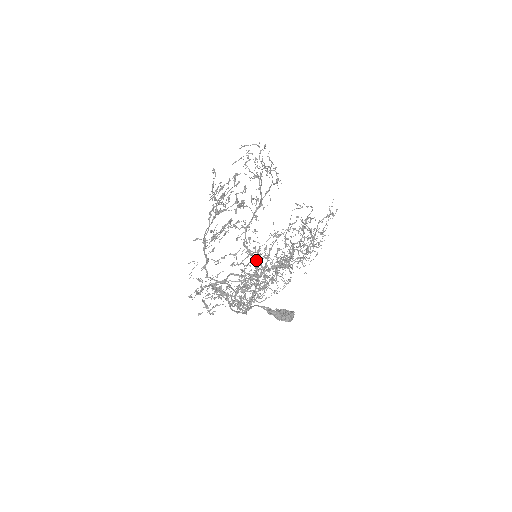
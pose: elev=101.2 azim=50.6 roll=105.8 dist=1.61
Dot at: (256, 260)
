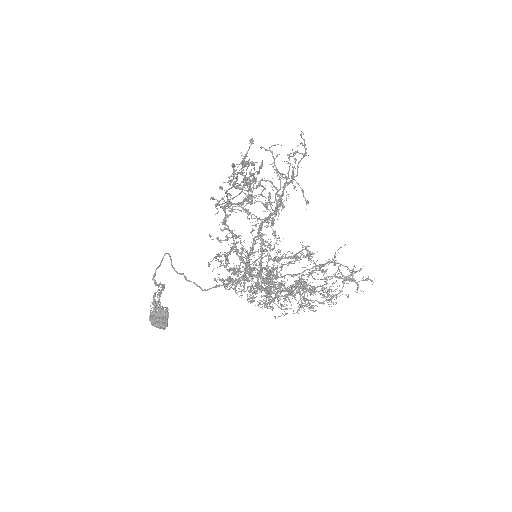
Dot at: occluded
